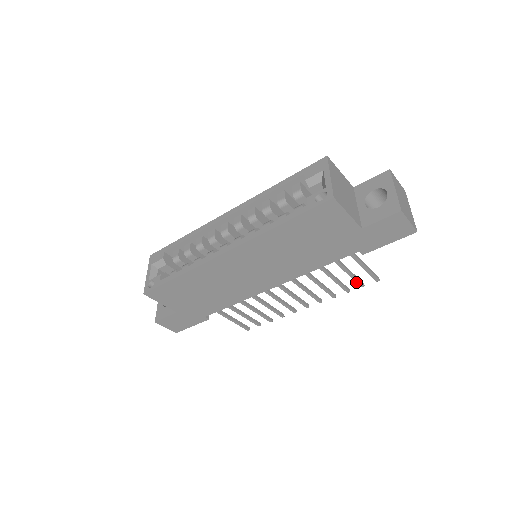
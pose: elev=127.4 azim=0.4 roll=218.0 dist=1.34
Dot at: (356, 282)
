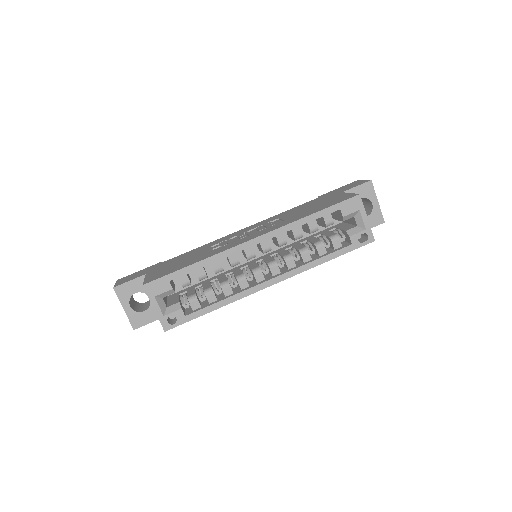
Dot at: occluded
